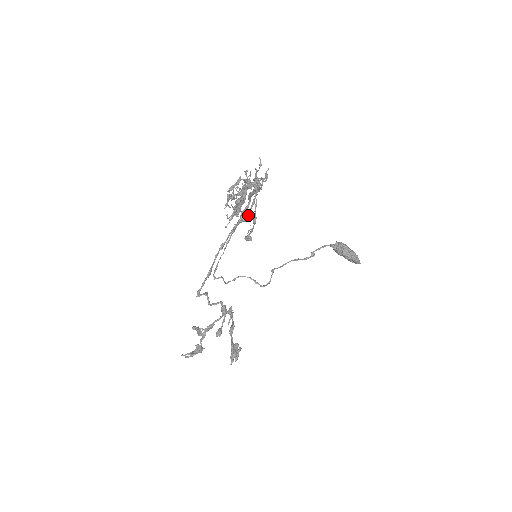
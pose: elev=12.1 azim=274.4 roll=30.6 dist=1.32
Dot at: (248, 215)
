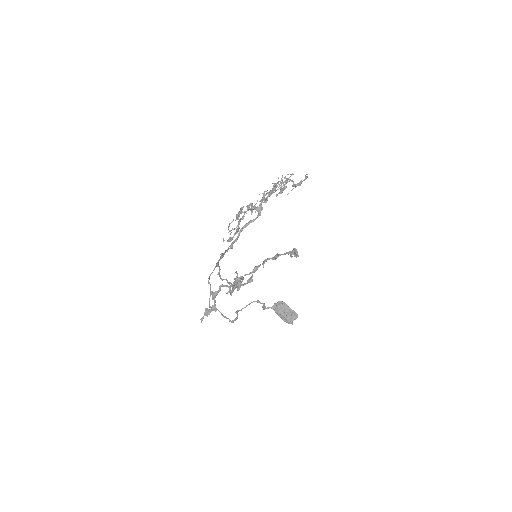
Dot at: occluded
